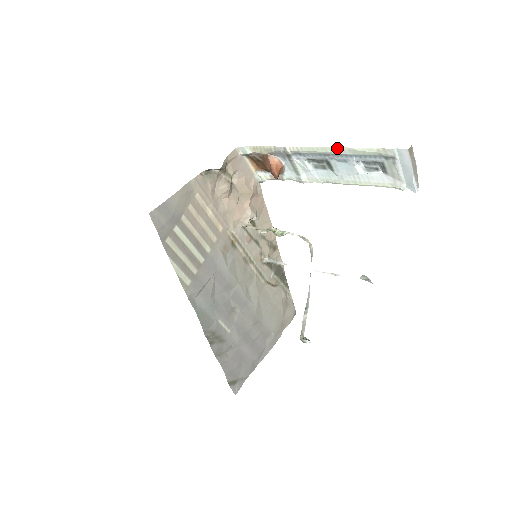
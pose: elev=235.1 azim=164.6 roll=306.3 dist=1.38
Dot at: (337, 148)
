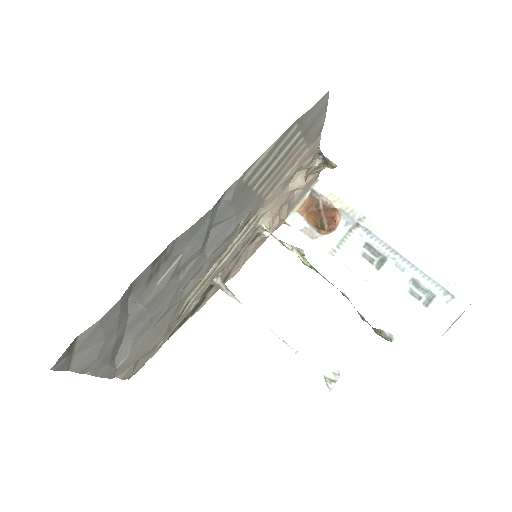
Dot at: (413, 254)
